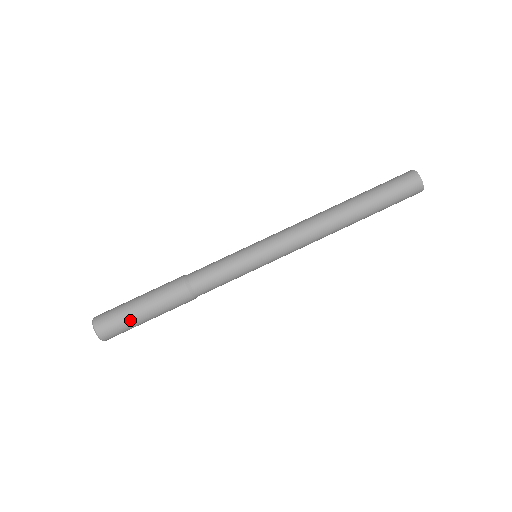
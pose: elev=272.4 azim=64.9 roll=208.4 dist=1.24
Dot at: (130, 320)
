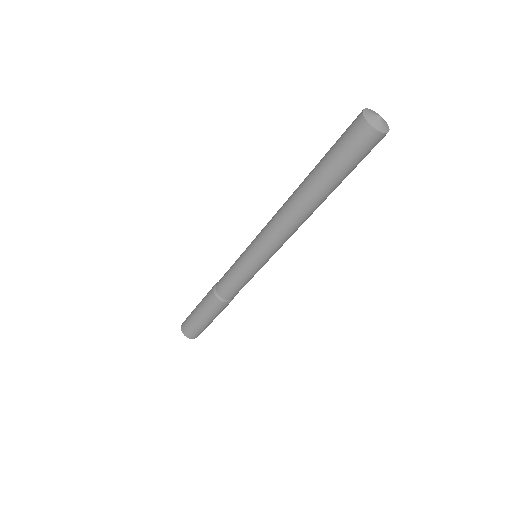
Dot at: (201, 327)
